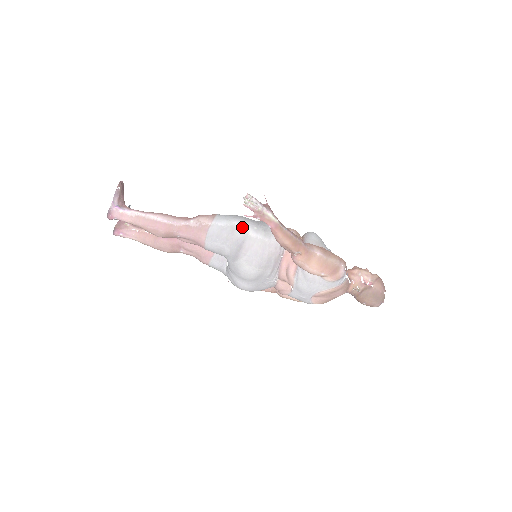
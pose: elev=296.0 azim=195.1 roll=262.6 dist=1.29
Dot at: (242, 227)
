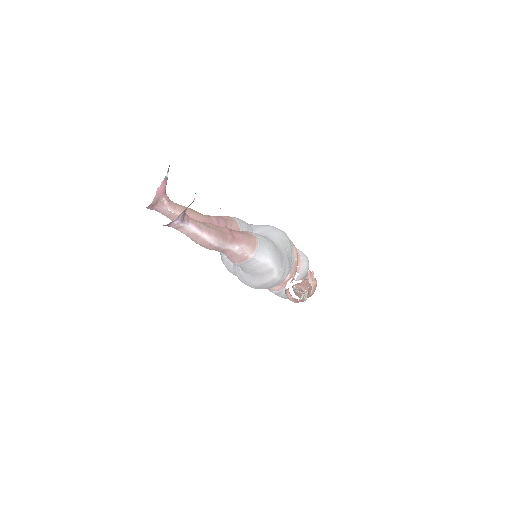
Dot at: (273, 269)
